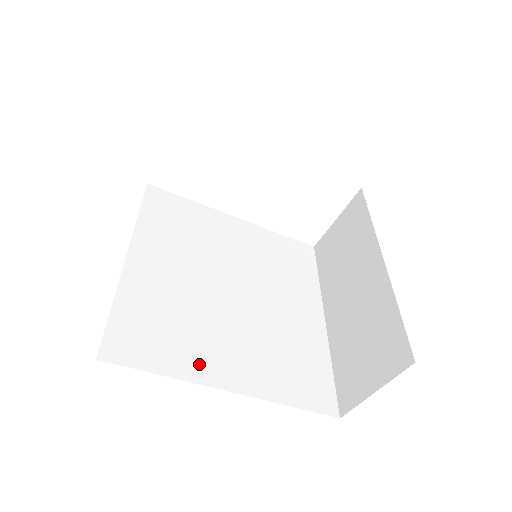
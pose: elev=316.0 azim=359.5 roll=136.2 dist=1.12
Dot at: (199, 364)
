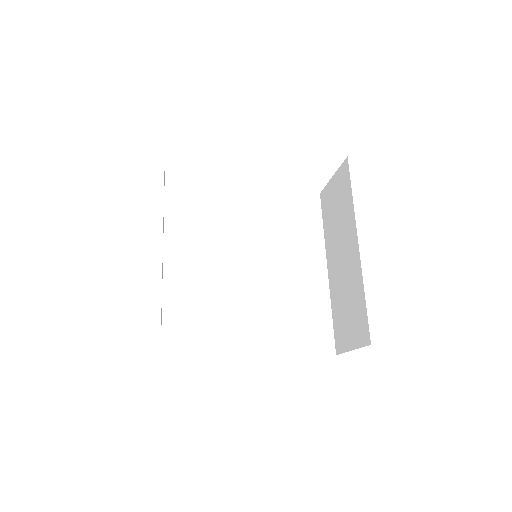
Dot at: (228, 343)
